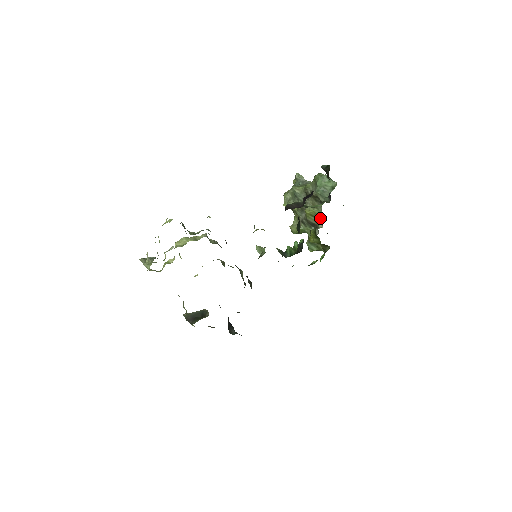
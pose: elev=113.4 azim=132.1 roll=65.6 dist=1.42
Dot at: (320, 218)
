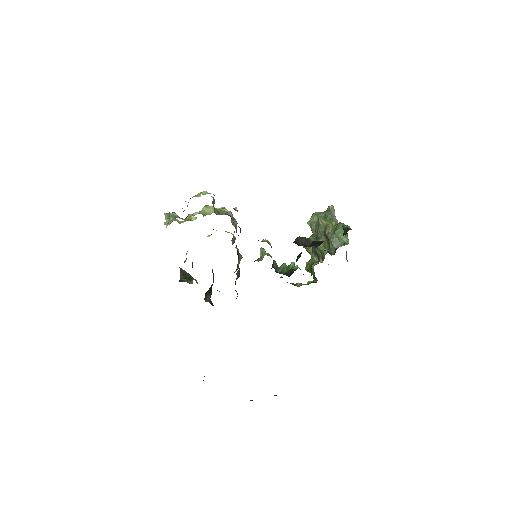
Dot at: (324, 256)
